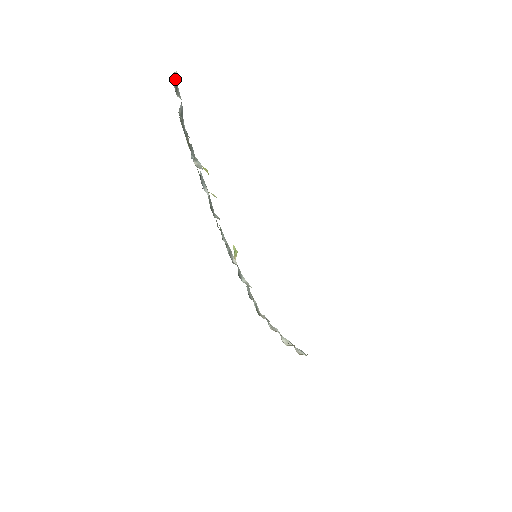
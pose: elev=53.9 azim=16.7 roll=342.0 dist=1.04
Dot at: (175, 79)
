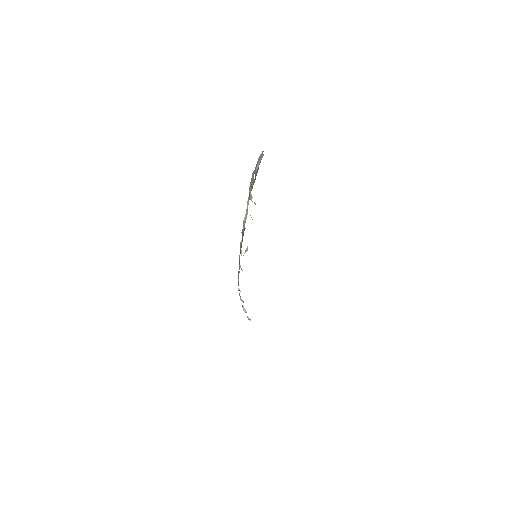
Dot at: (262, 154)
